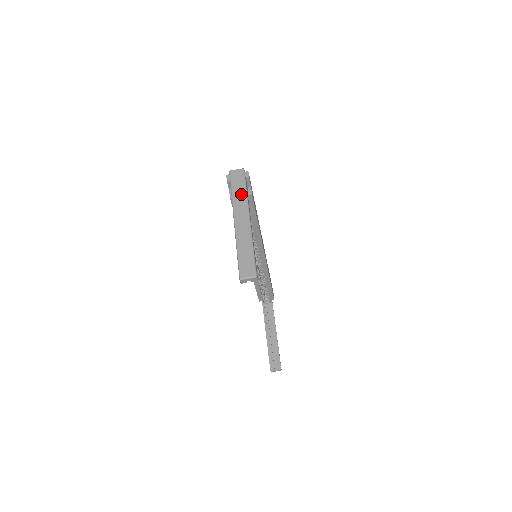
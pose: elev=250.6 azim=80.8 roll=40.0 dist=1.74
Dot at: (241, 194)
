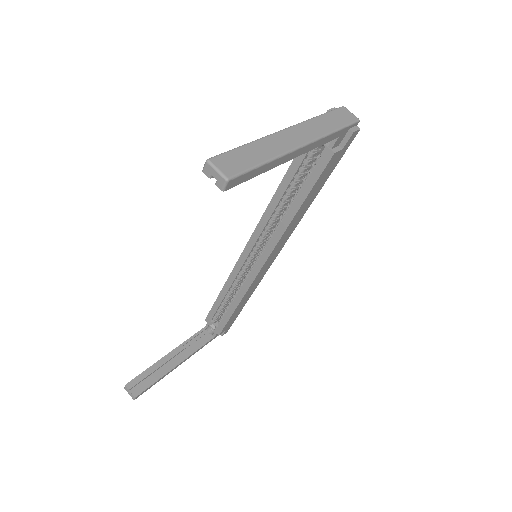
Dot at: (327, 125)
